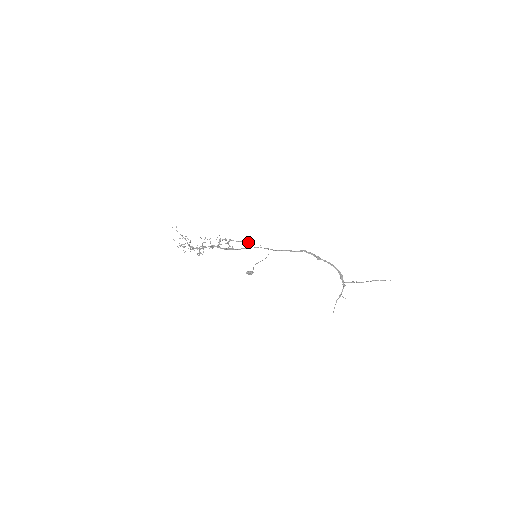
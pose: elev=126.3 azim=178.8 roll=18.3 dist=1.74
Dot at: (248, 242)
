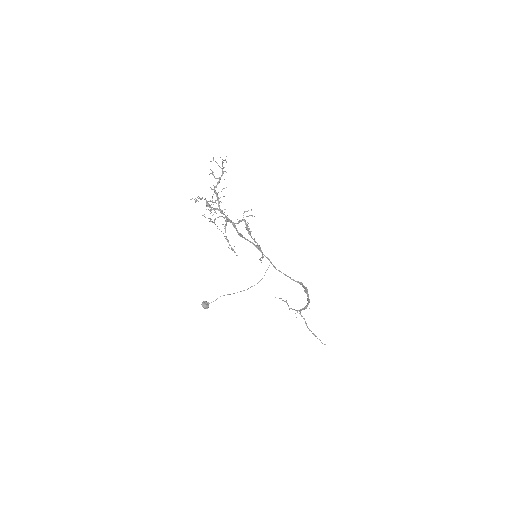
Dot at: occluded
